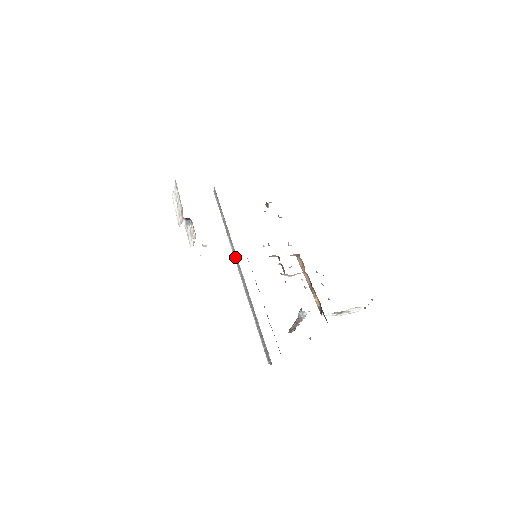
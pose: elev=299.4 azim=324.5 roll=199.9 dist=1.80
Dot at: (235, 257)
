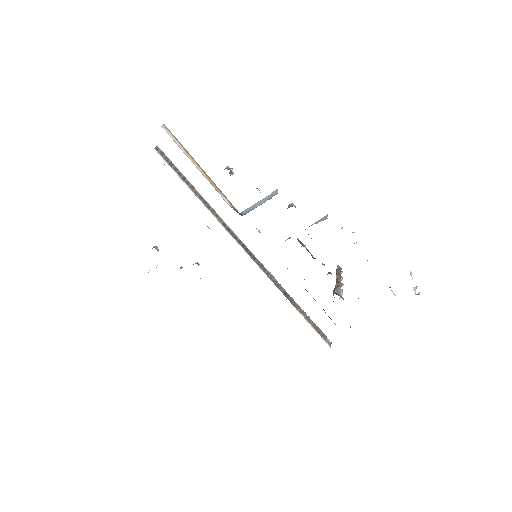
Dot at: occluded
